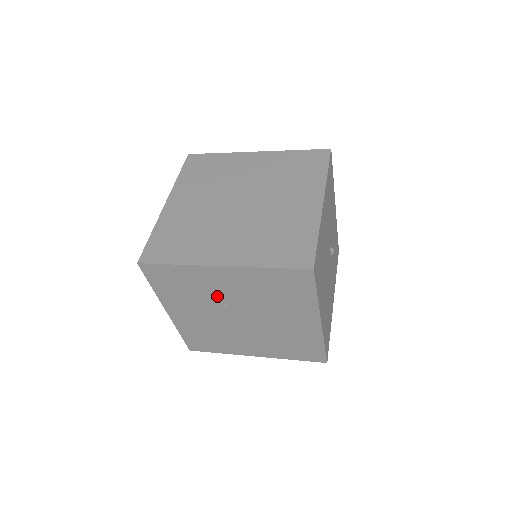
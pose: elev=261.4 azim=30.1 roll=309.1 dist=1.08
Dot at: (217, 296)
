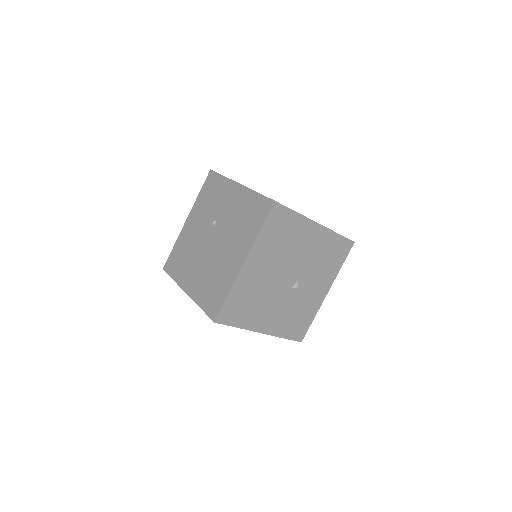
Dot at: (218, 212)
